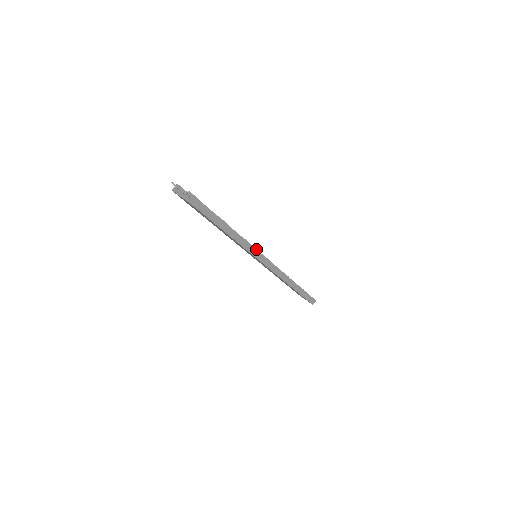
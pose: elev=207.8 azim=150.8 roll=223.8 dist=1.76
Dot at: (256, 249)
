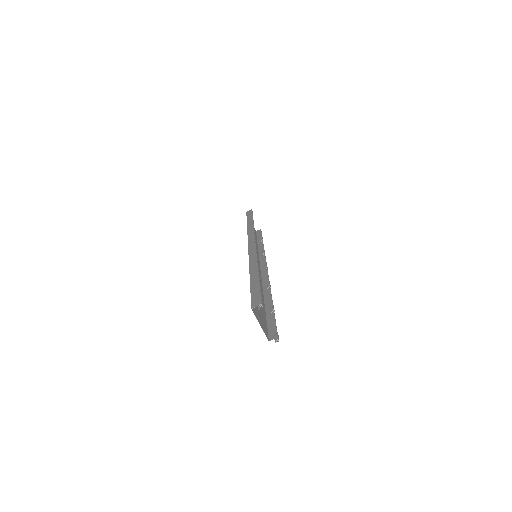
Dot at: occluded
